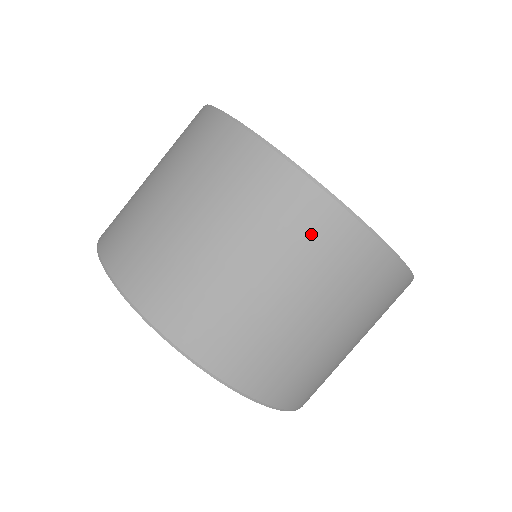
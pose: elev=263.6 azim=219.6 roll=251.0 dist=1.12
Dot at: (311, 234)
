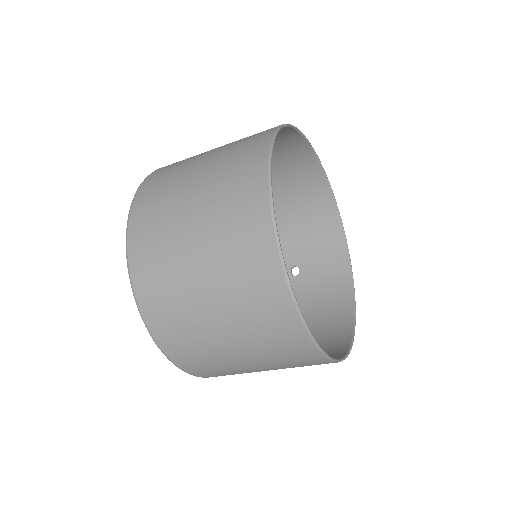
Dot at: occluded
